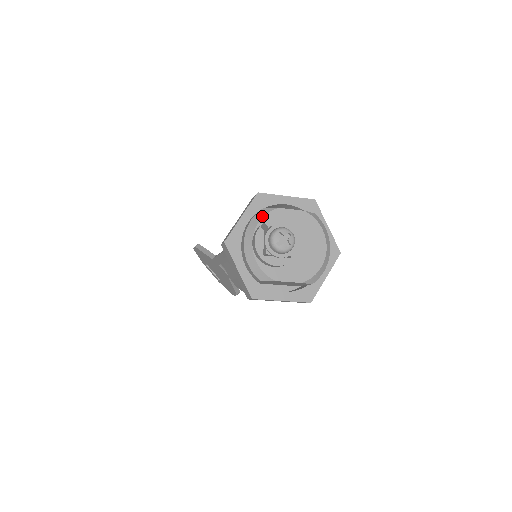
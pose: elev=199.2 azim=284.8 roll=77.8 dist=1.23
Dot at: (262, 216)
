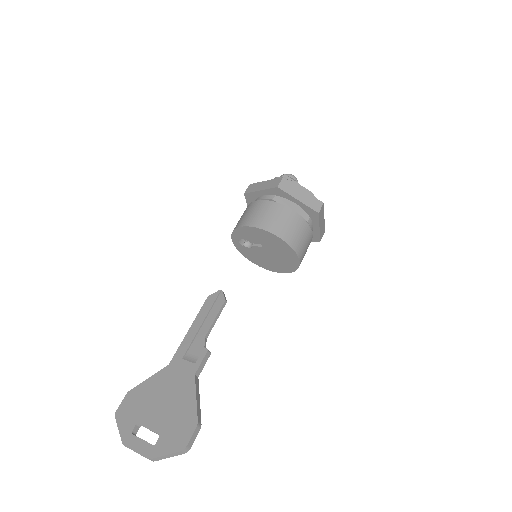
Dot at: occluded
